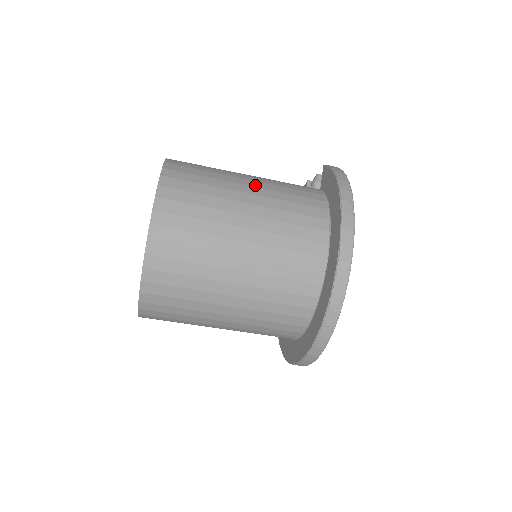
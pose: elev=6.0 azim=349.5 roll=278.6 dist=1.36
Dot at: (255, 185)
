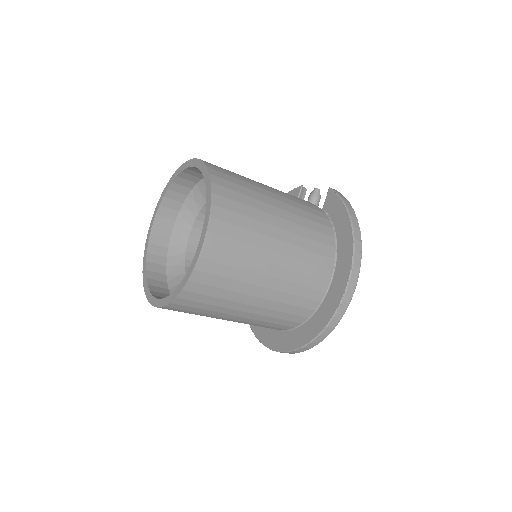
Dot at: (283, 207)
